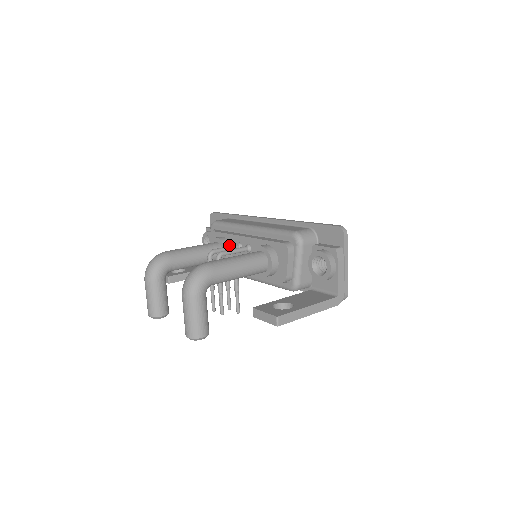
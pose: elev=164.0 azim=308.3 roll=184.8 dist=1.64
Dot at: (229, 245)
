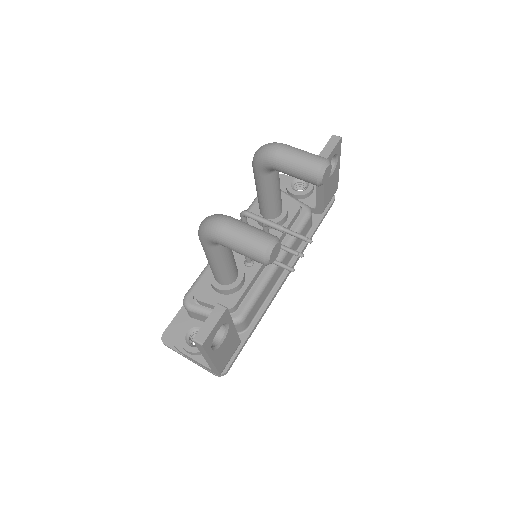
Dot at: occluded
